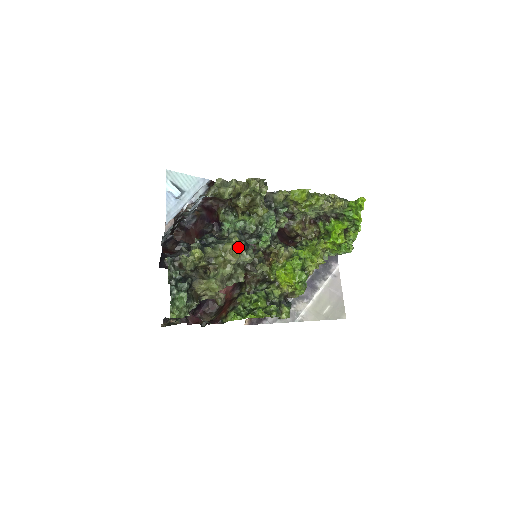
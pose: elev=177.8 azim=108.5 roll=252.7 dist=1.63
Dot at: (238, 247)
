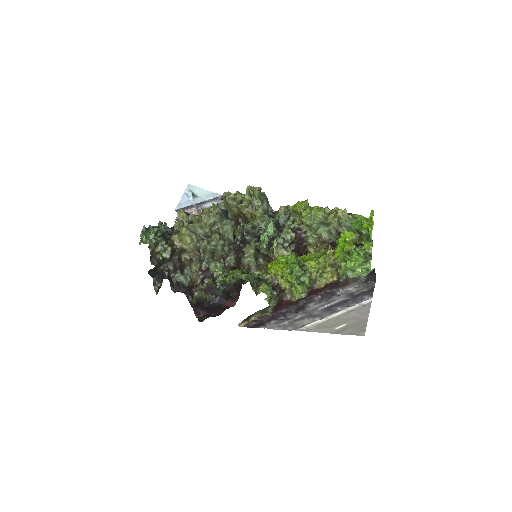
Dot at: (215, 213)
